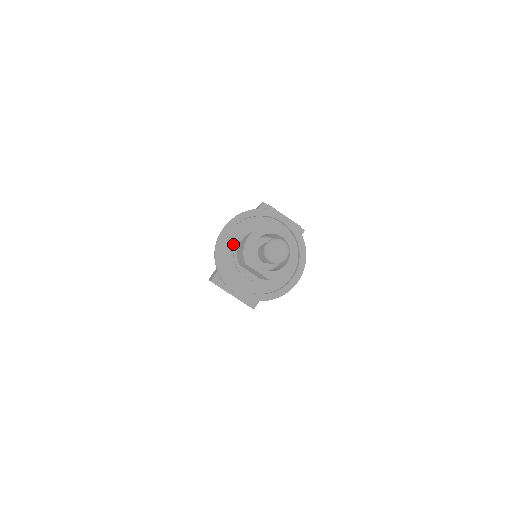
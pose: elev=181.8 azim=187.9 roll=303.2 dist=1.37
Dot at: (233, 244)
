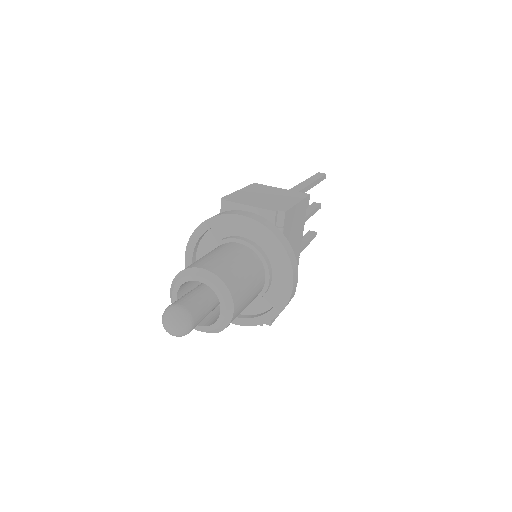
Dot at: occluded
